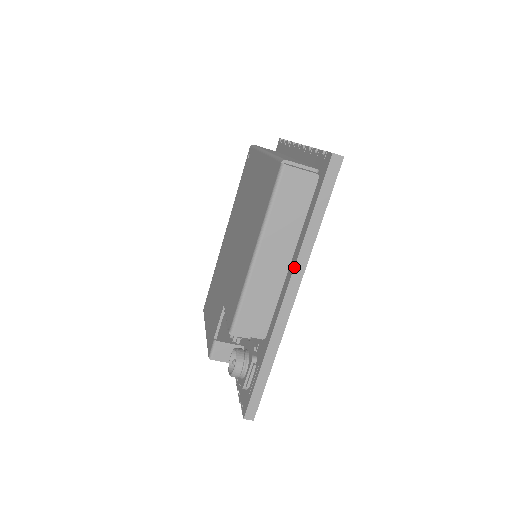
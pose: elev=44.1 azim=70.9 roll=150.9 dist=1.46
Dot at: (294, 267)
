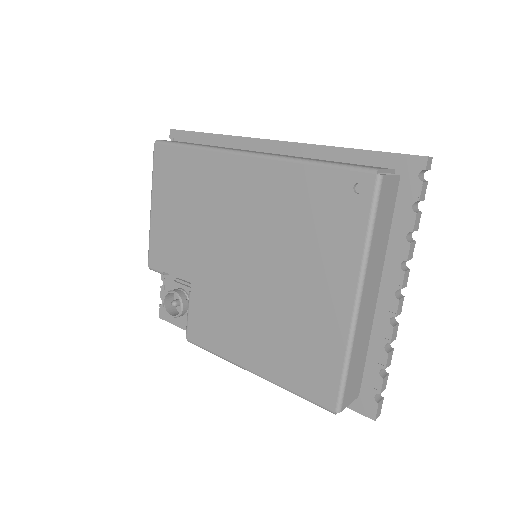
Dot at: occluded
